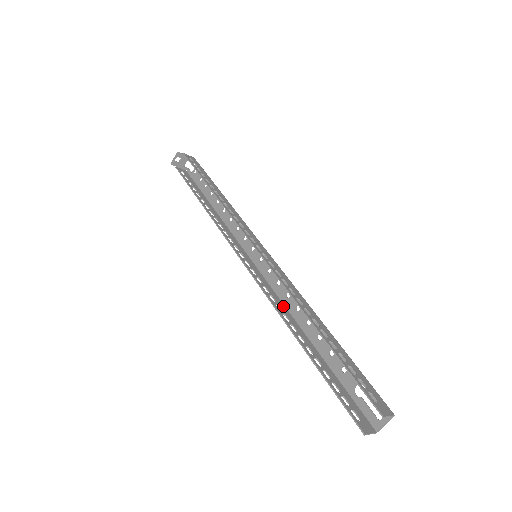
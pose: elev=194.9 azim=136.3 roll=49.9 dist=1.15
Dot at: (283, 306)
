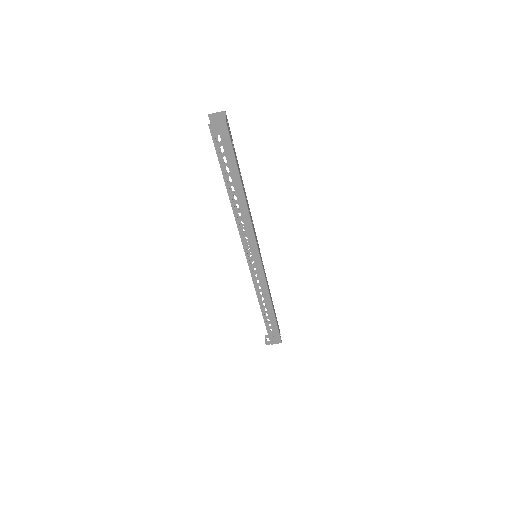
Dot at: (249, 225)
